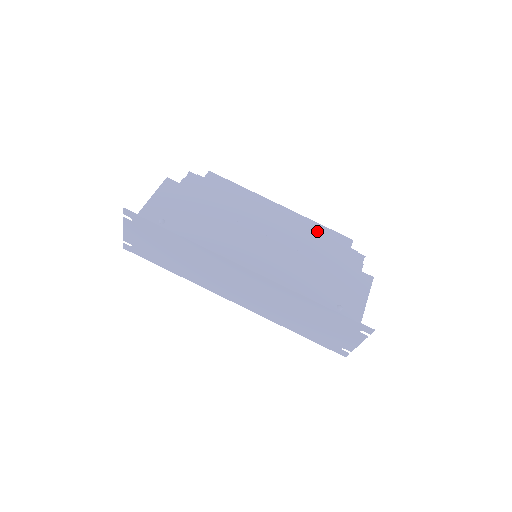
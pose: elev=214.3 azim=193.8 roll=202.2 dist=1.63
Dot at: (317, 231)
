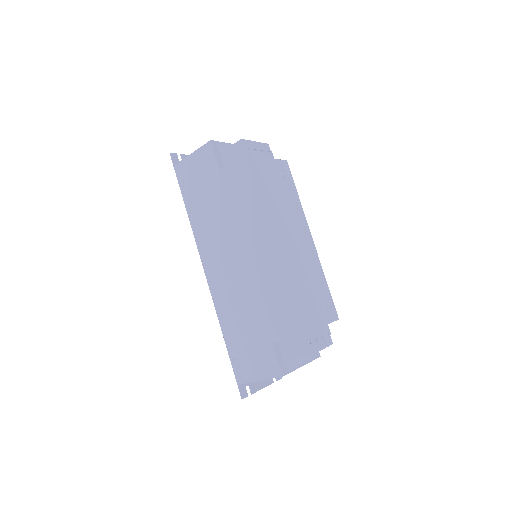
Dot at: (279, 295)
